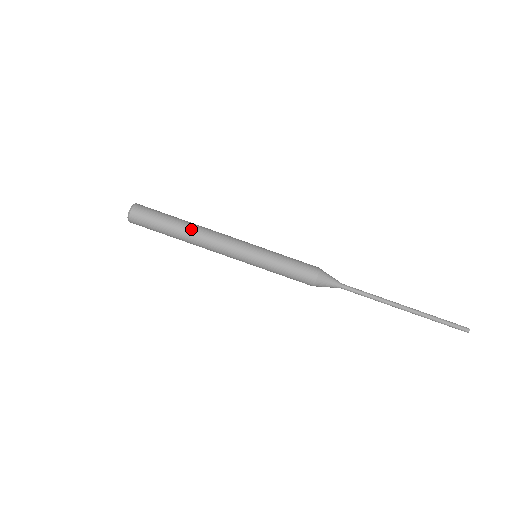
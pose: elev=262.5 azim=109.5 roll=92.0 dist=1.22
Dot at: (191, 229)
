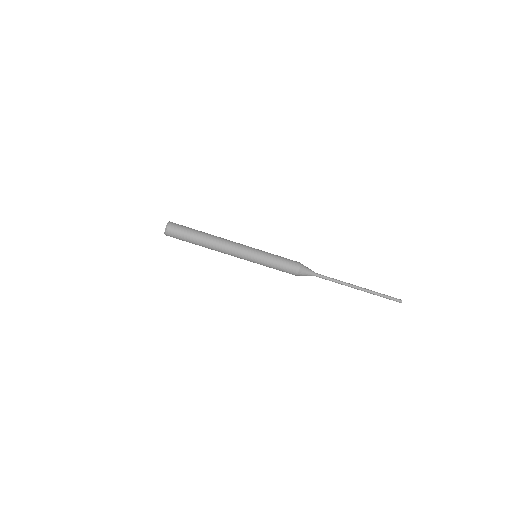
Dot at: (208, 246)
